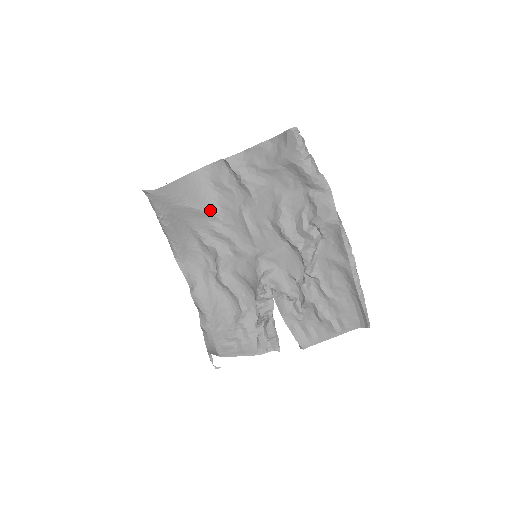
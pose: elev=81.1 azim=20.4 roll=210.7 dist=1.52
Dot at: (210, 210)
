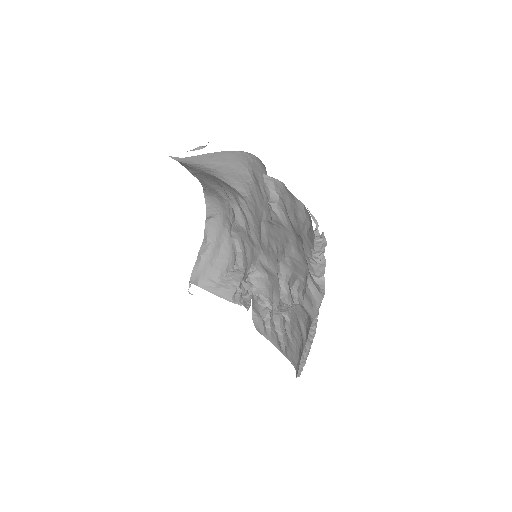
Dot at: (240, 190)
